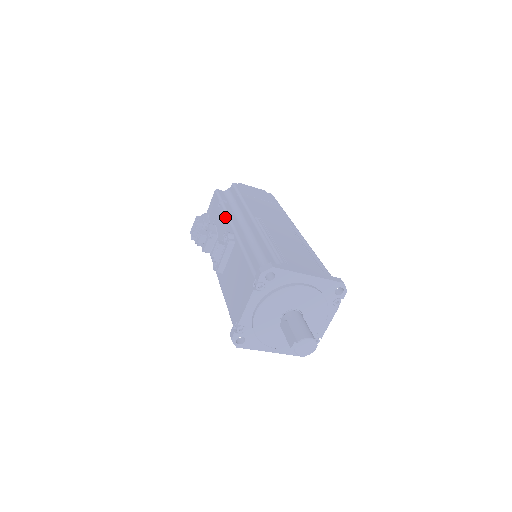
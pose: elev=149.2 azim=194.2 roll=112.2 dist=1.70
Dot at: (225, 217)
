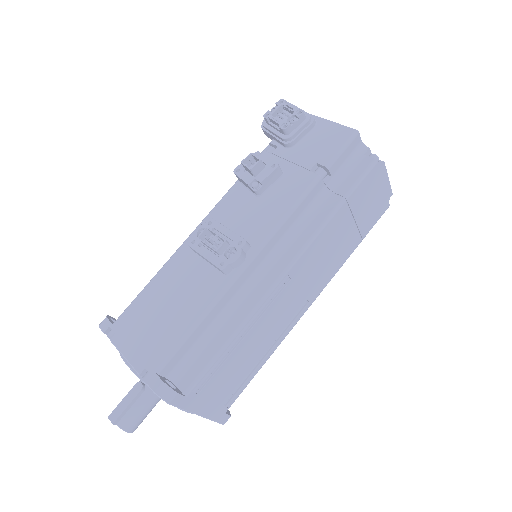
Dot at: (284, 211)
